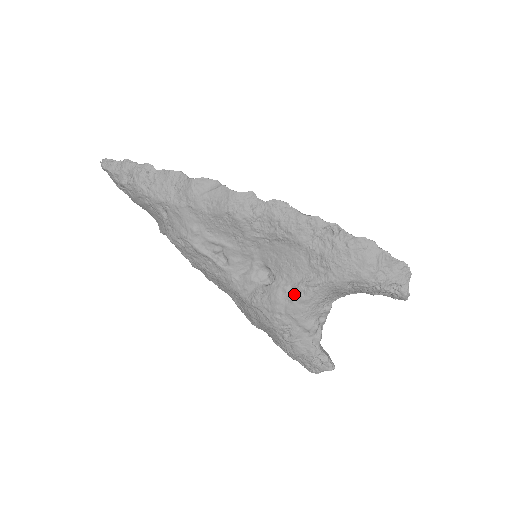
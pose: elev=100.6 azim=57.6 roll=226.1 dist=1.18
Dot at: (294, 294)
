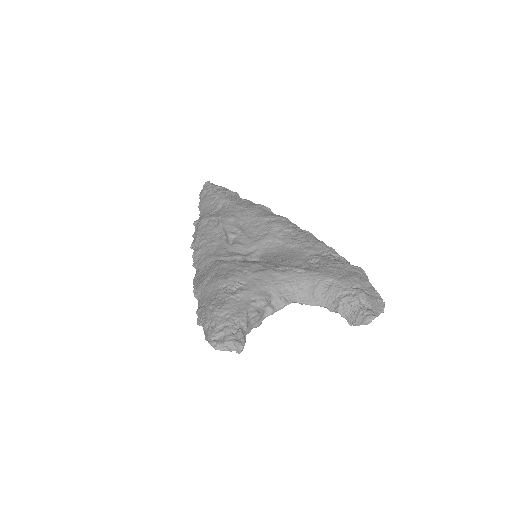
Dot at: (273, 268)
